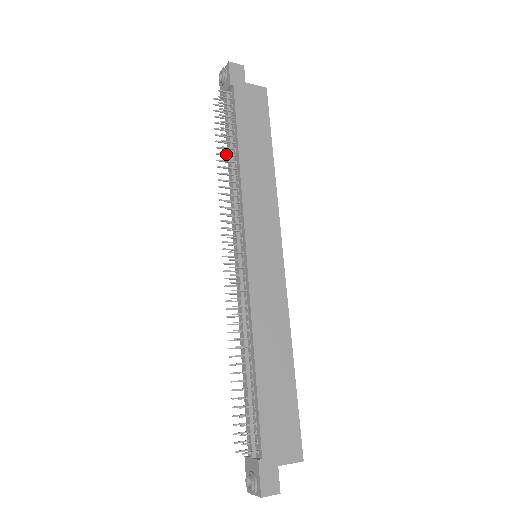
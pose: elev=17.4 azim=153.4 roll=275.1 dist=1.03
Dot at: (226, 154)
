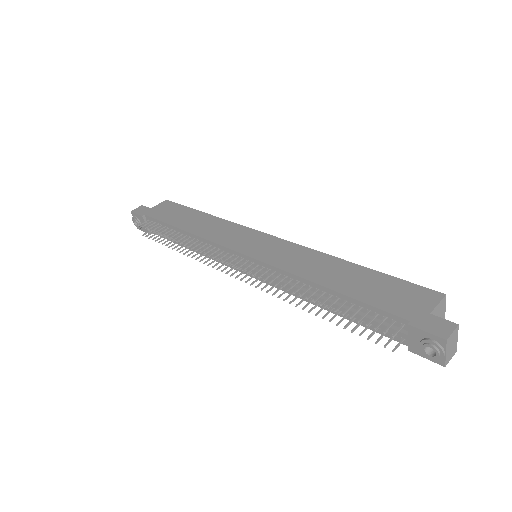
Dot at: (175, 238)
